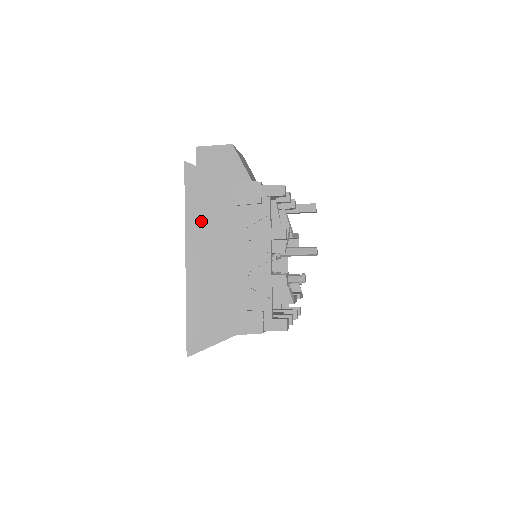
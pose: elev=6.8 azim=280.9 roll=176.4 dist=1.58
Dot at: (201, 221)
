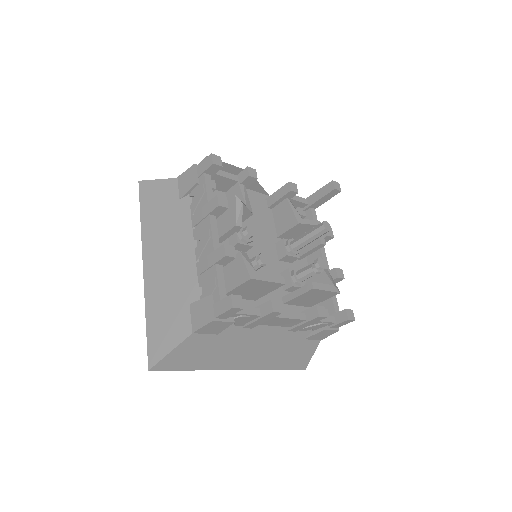
Dot at: (154, 226)
